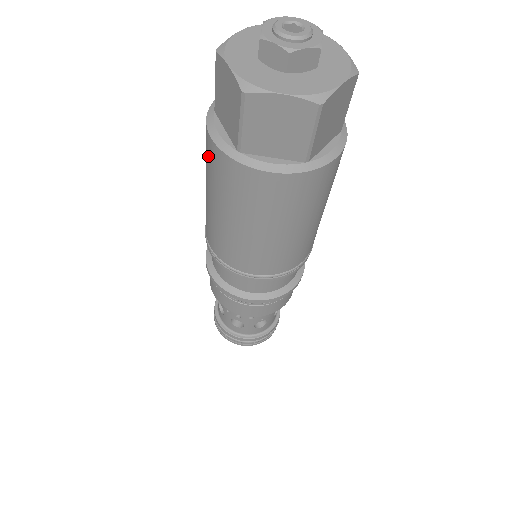
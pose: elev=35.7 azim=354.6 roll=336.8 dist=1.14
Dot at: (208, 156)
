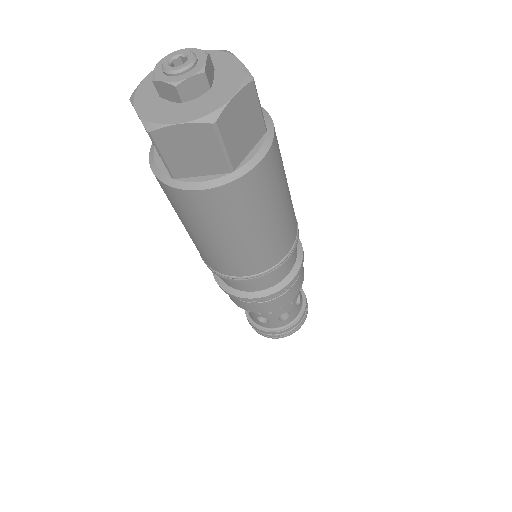
Dot at: occluded
